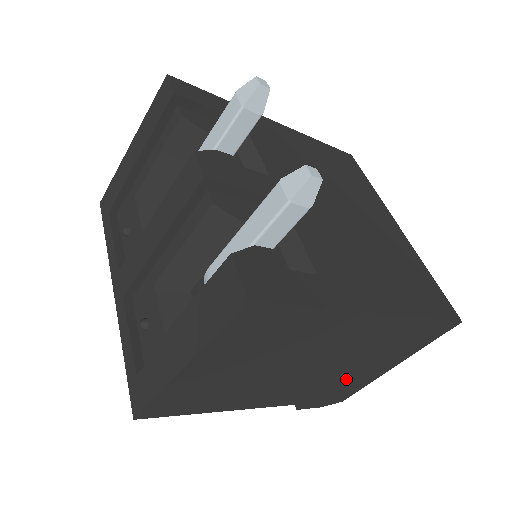
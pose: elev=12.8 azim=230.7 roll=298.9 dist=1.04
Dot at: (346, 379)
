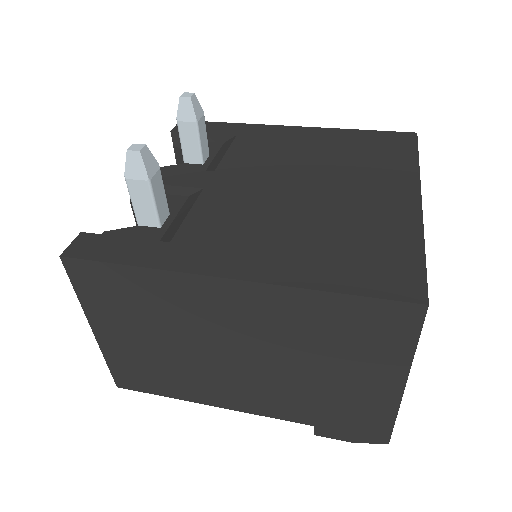
Dot at: (331, 393)
